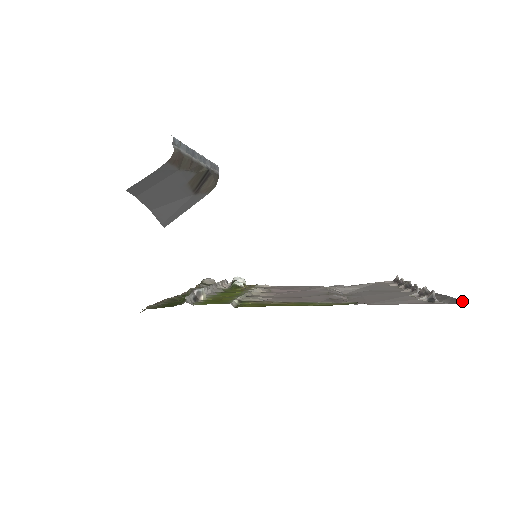
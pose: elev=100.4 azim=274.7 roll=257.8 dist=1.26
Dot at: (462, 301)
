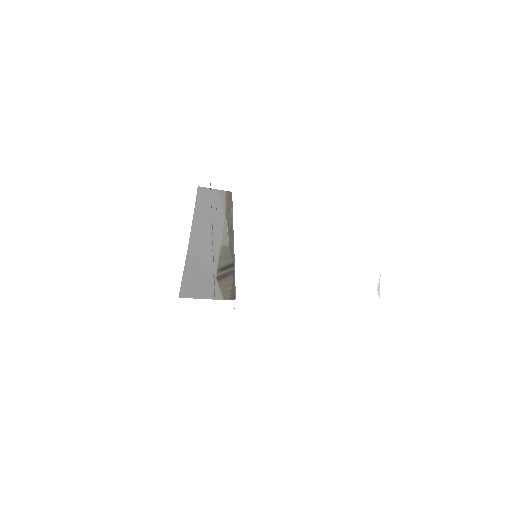
Dot at: occluded
